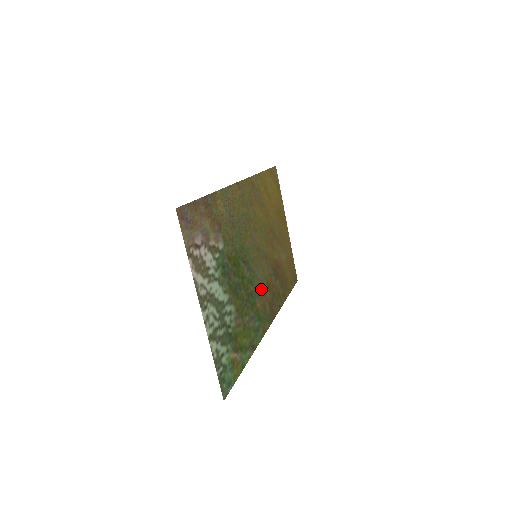
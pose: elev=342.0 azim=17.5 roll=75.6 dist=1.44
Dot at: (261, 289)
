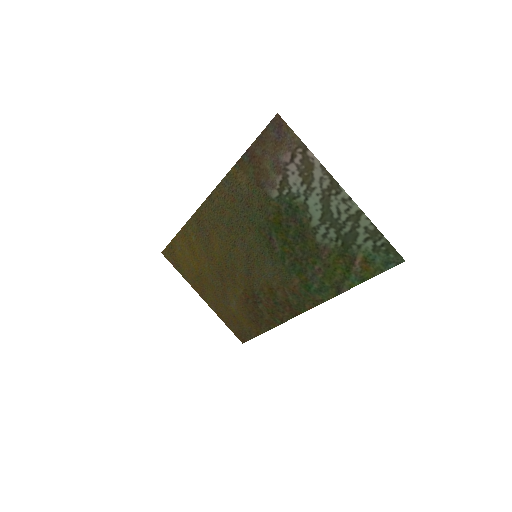
Dot at: (280, 280)
